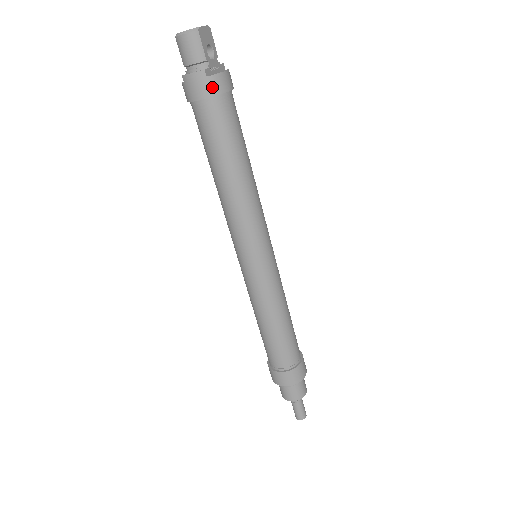
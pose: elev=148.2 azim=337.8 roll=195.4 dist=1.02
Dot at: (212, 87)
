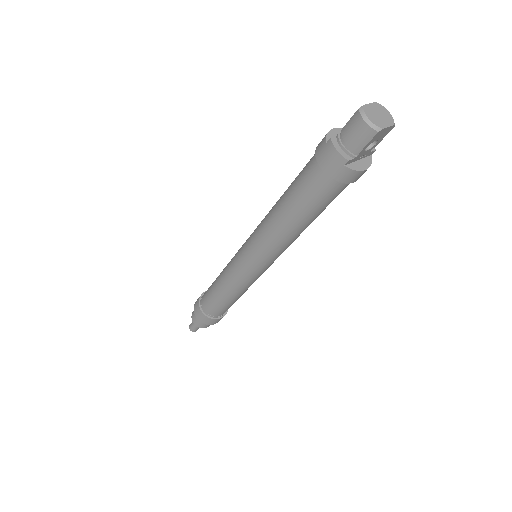
Dot at: (340, 174)
